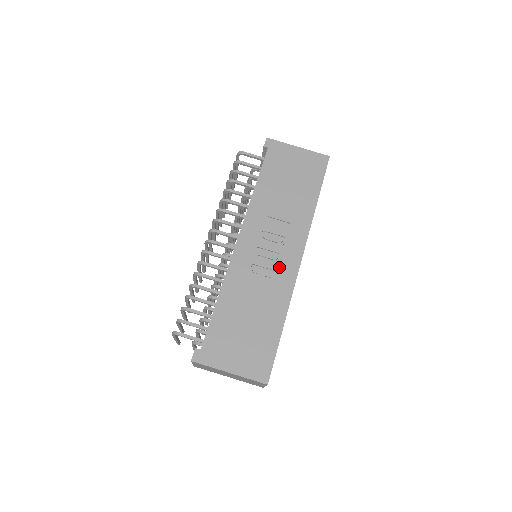
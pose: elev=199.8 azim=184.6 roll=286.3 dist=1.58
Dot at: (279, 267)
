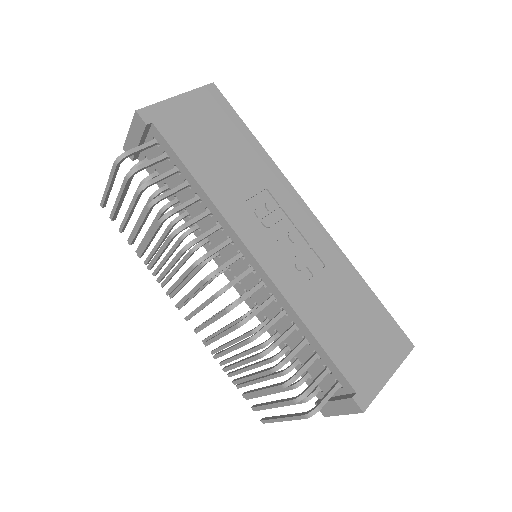
Dot at: (309, 241)
